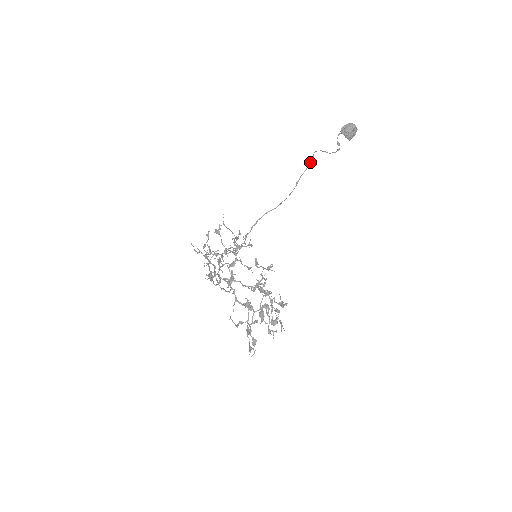
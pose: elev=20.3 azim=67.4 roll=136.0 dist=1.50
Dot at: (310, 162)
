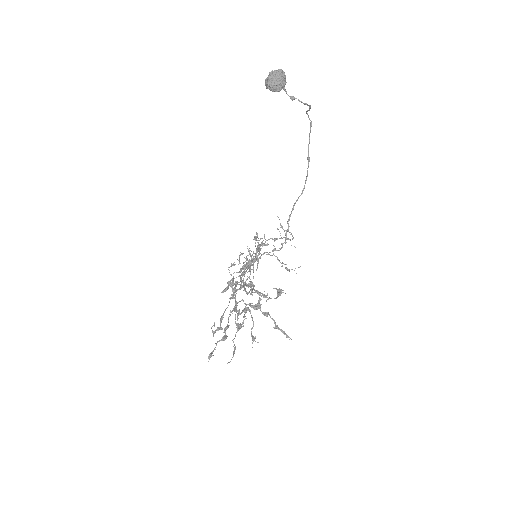
Dot at: (310, 129)
